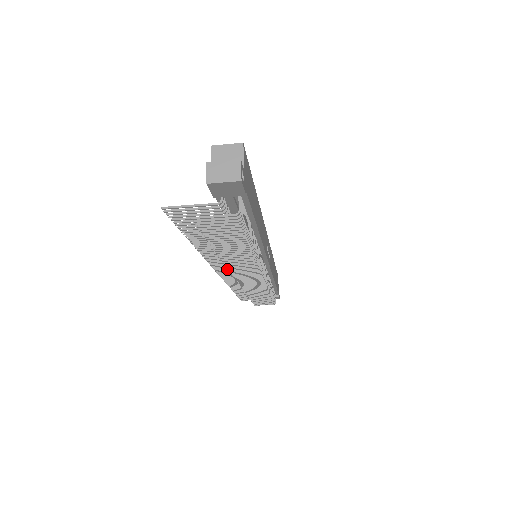
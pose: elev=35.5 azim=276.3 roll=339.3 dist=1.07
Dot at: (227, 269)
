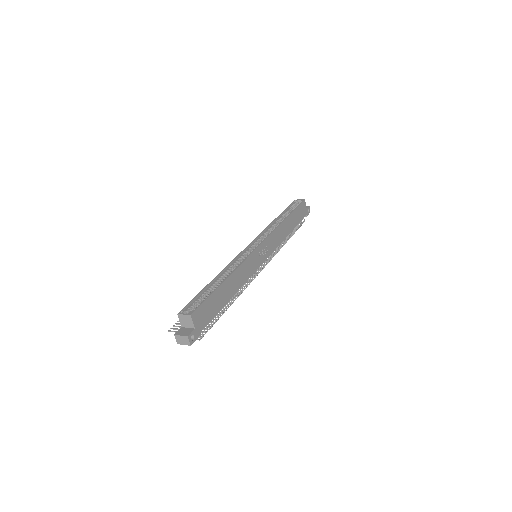
Dot at: occluded
